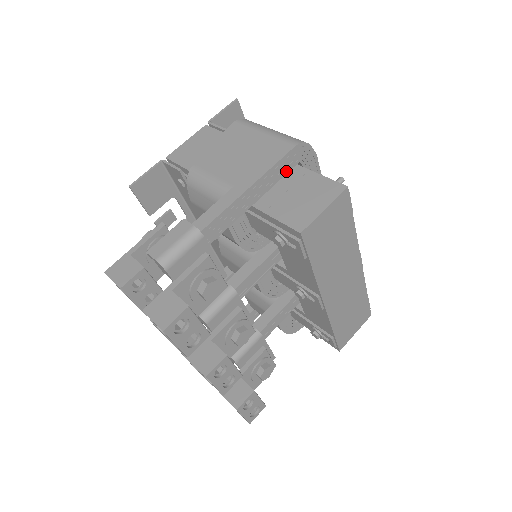
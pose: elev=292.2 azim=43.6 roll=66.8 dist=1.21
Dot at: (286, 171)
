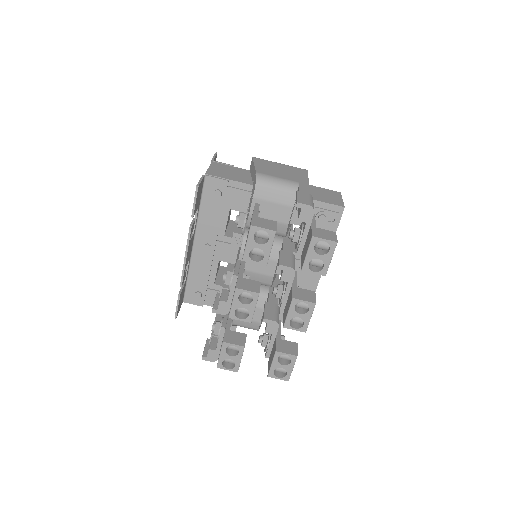
Dot at: occluded
